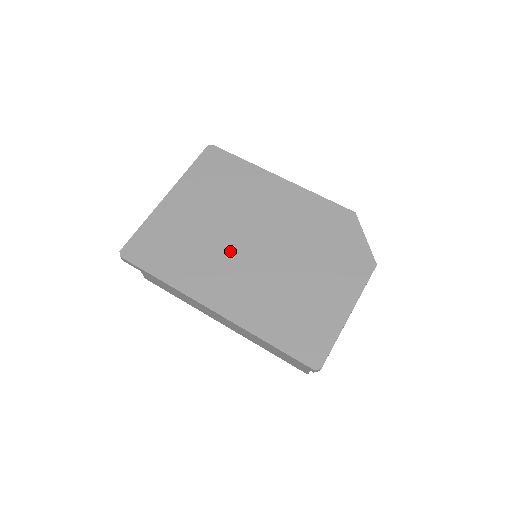
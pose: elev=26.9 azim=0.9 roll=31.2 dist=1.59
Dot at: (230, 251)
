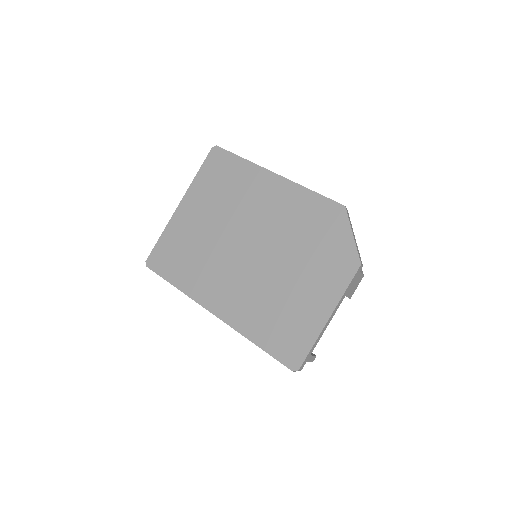
Dot at: (228, 257)
